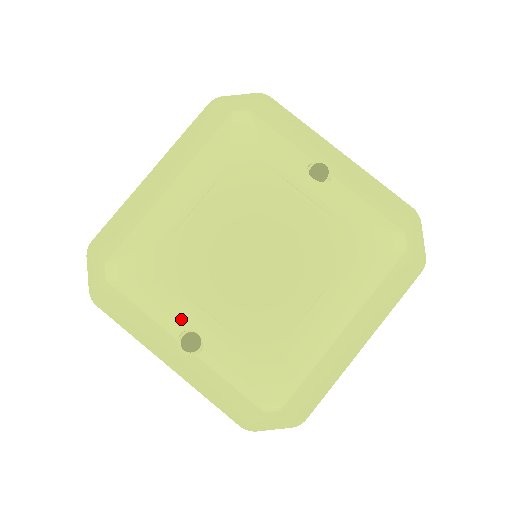
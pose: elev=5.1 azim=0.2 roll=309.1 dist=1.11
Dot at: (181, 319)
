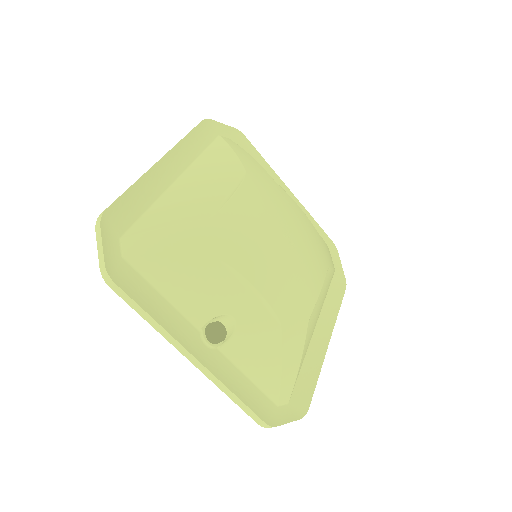
Dot at: (219, 301)
